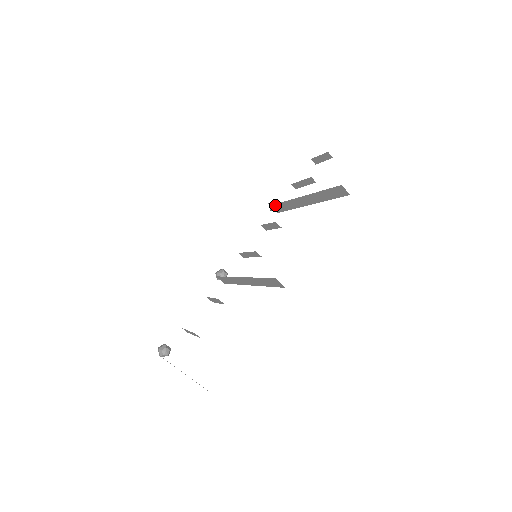
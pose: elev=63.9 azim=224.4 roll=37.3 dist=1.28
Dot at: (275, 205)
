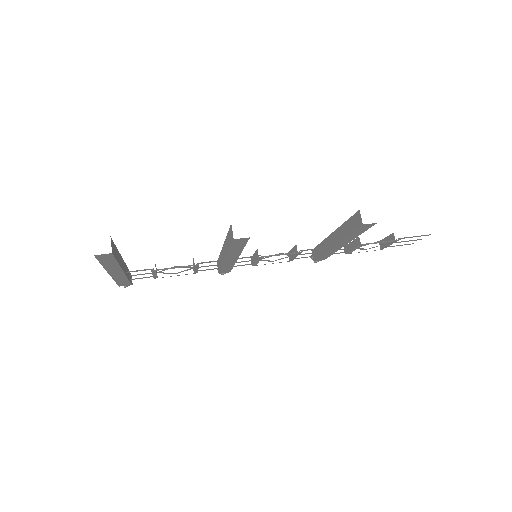
Dot at: occluded
